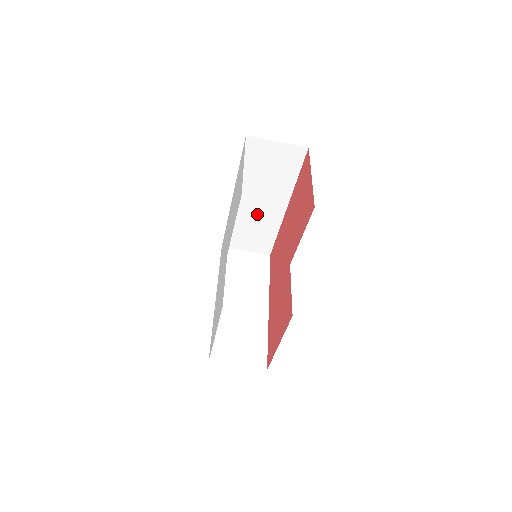
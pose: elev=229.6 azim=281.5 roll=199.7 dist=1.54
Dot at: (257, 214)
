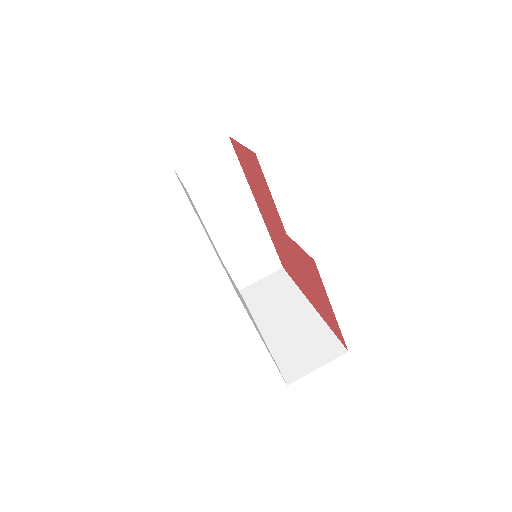
Dot at: (239, 234)
